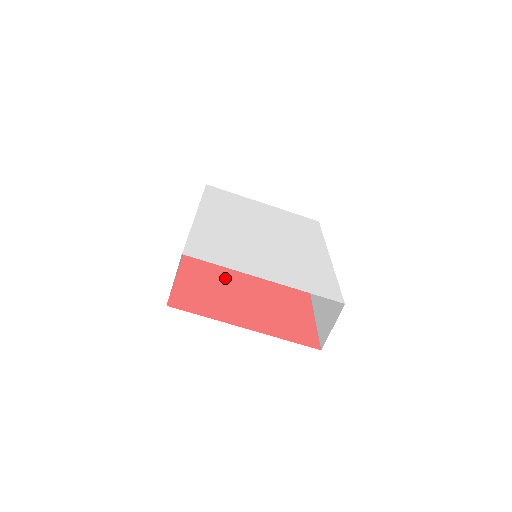
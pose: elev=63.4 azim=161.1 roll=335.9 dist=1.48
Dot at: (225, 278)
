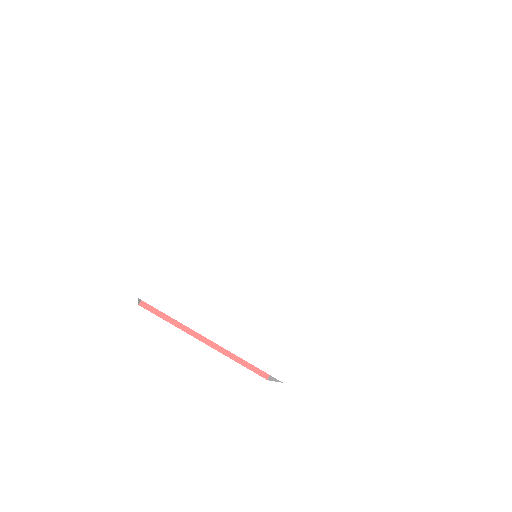
Dot at: occluded
